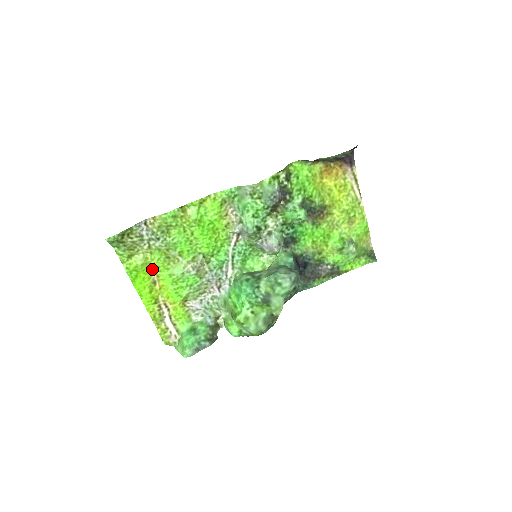
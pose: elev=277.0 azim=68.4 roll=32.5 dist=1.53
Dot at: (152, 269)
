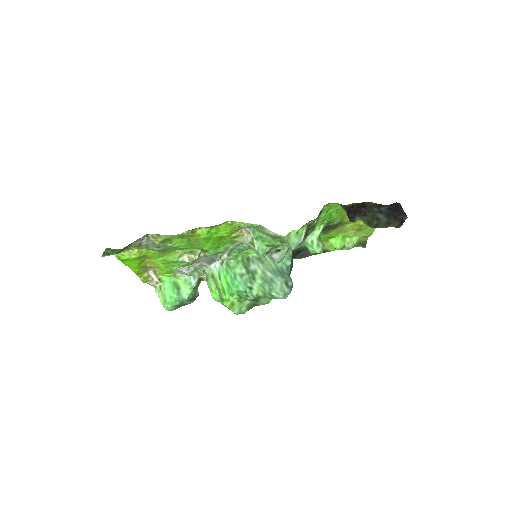
Dot at: (145, 256)
